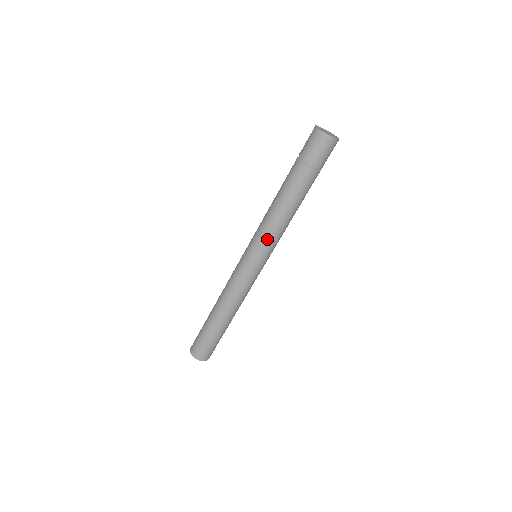
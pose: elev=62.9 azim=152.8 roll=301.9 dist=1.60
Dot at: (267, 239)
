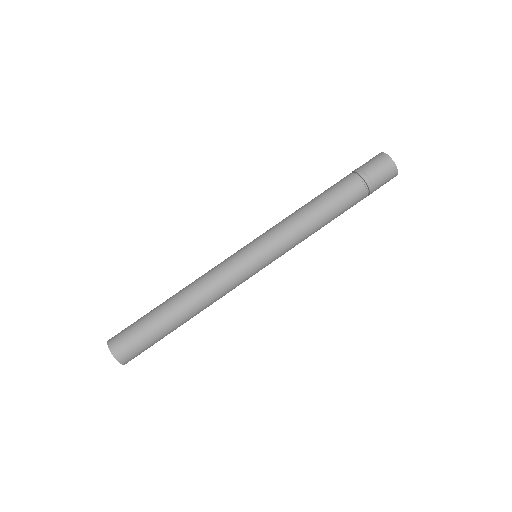
Dot at: (278, 230)
